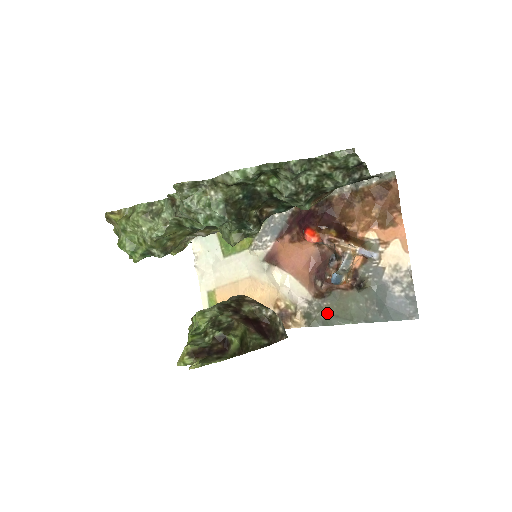
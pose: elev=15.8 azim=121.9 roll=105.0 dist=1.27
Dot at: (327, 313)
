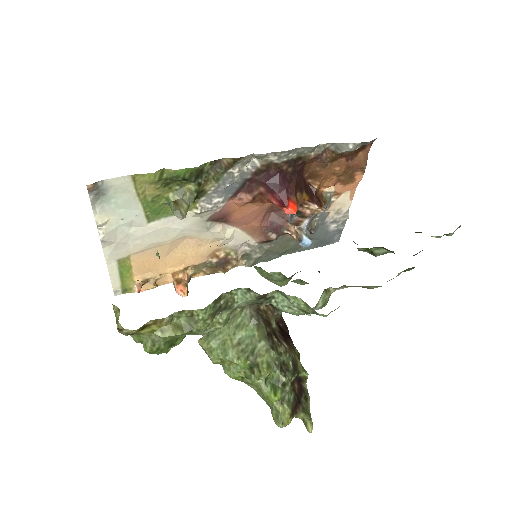
Dot at: (269, 253)
